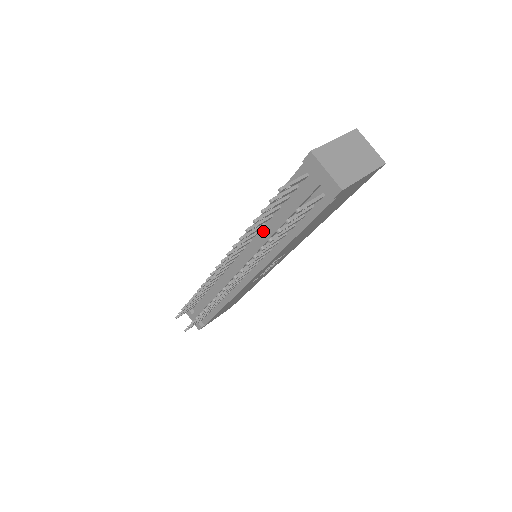
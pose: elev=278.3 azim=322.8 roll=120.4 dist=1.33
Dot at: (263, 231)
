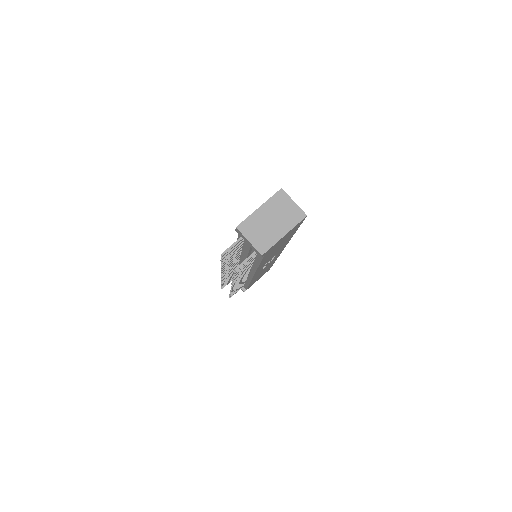
Dot at: occluded
